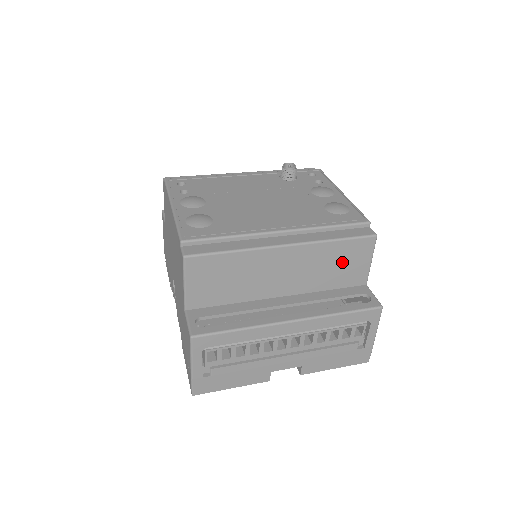
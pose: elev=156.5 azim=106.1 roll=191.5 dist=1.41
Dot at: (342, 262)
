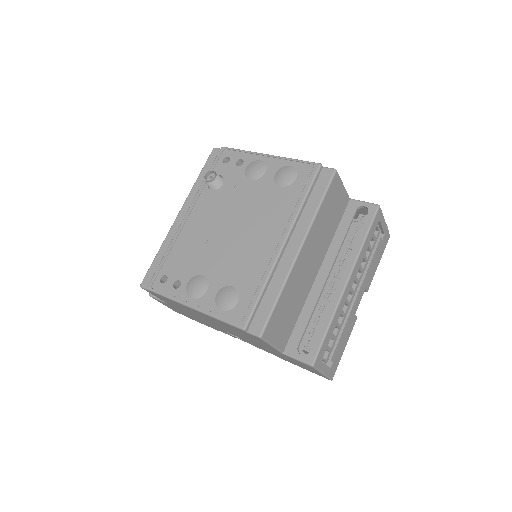
Dot at: (331, 210)
